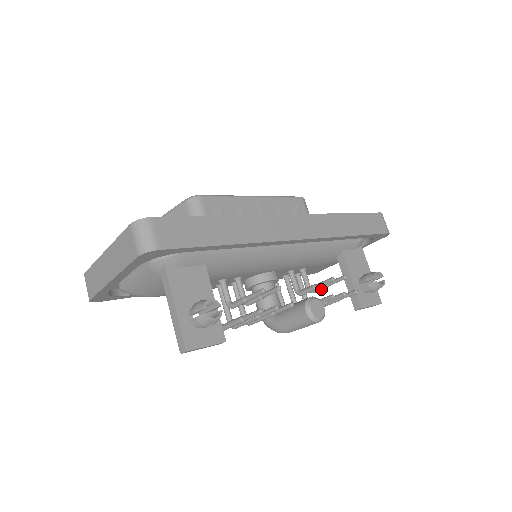
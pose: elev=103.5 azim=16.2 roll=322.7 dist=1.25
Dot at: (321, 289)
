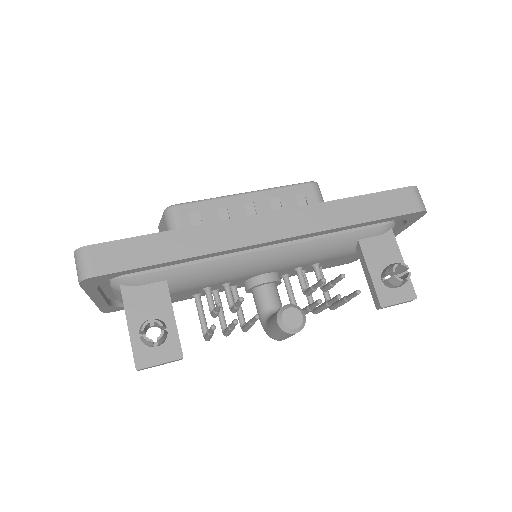
Dot at: (328, 288)
